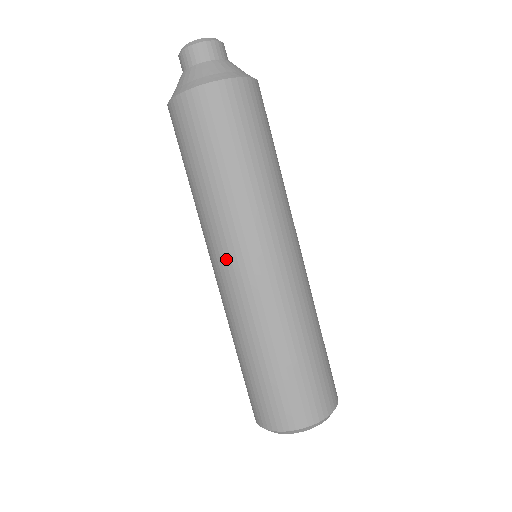
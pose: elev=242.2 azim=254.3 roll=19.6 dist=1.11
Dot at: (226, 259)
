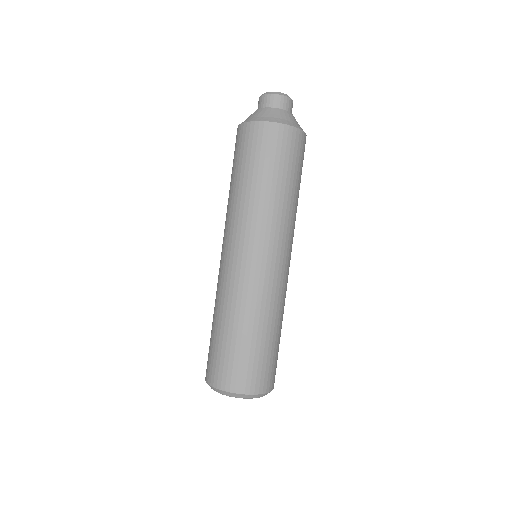
Dot at: (254, 248)
